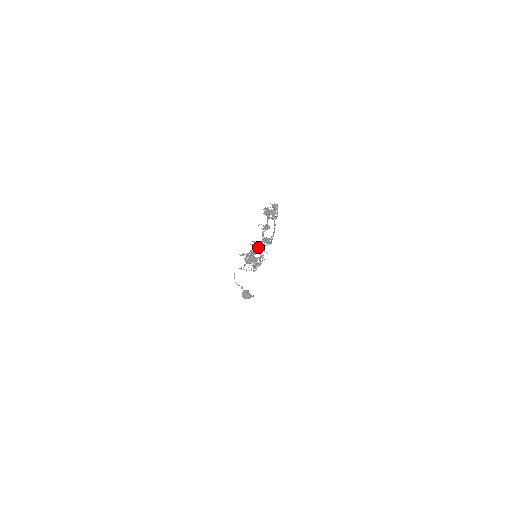
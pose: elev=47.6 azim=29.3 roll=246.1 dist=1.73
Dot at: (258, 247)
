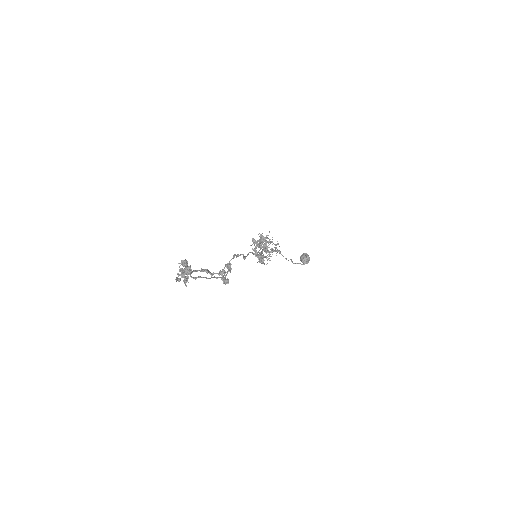
Dot at: (223, 281)
